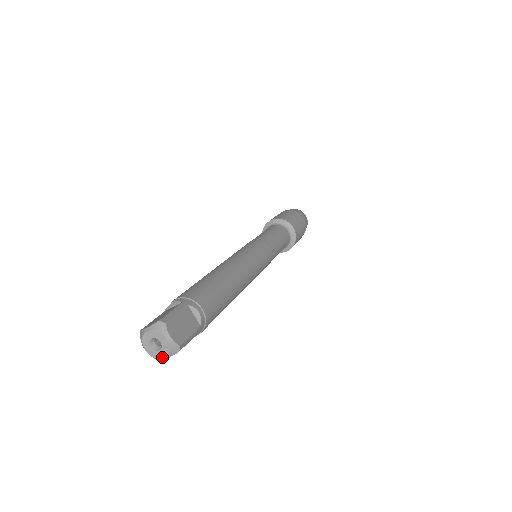
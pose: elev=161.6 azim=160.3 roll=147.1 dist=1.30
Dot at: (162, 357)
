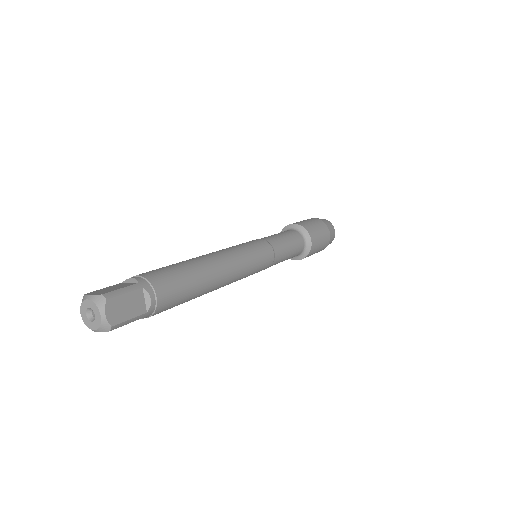
Dot at: (92, 329)
